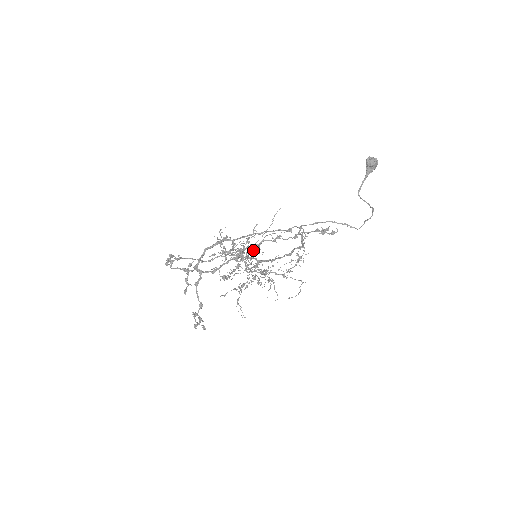
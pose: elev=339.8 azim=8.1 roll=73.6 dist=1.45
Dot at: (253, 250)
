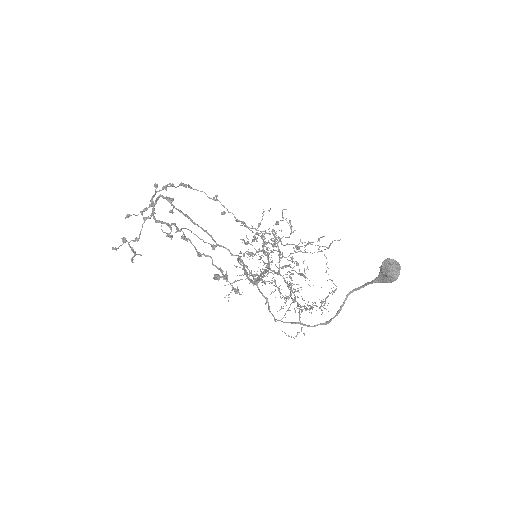
Dot at: occluded
